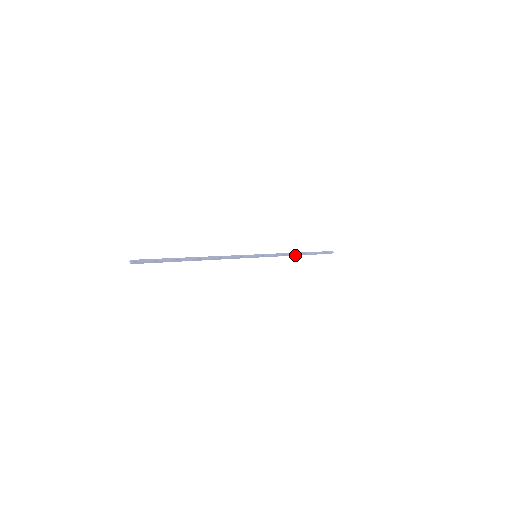
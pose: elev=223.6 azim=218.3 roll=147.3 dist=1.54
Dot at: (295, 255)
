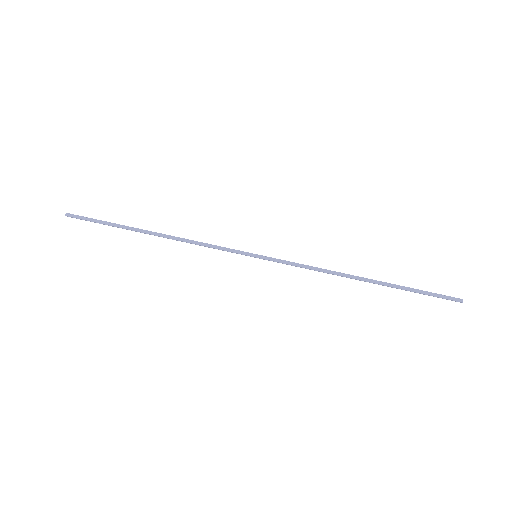
Dot at: (349, 277)
